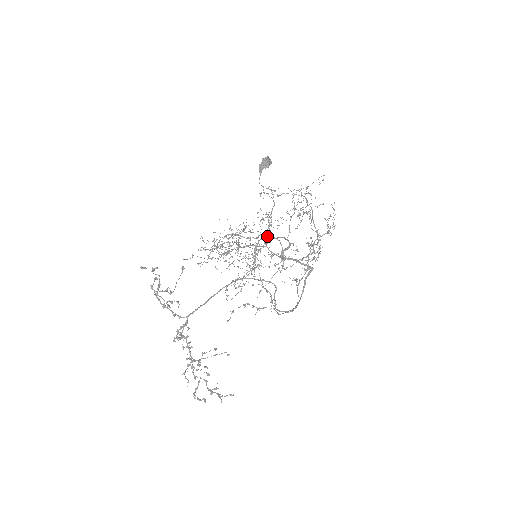
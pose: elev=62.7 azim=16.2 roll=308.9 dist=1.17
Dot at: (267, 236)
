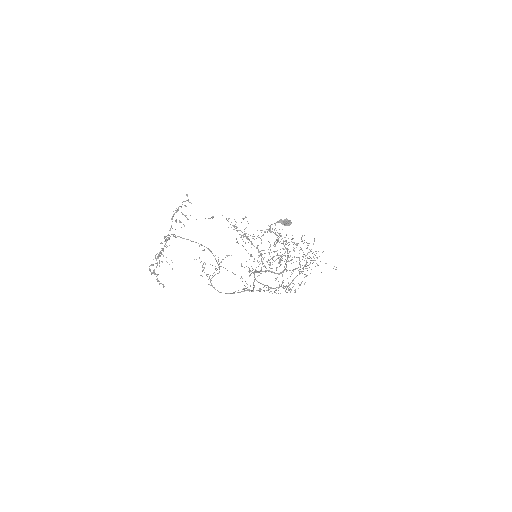
Dot at: occluded
